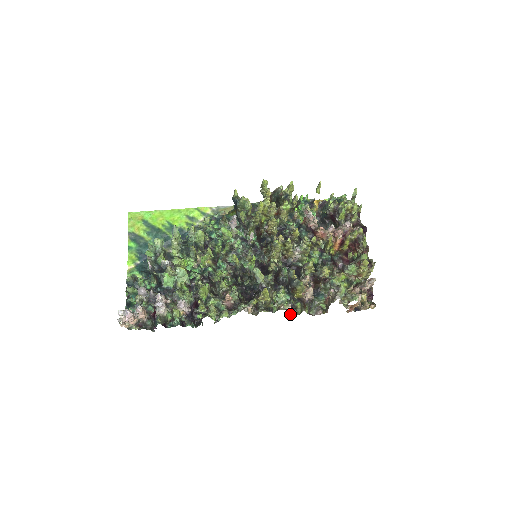
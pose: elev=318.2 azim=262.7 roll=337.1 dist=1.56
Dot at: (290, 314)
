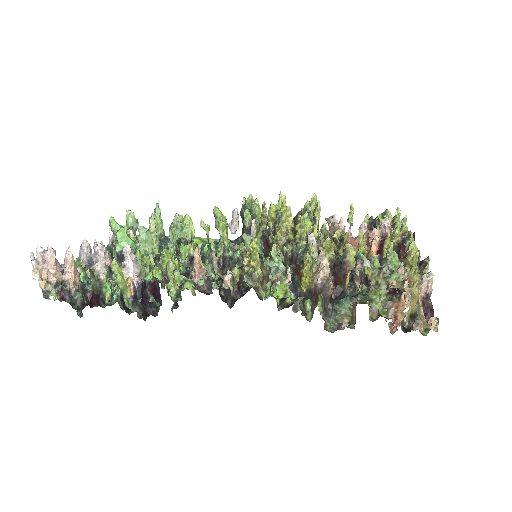
Dot at: occluded
